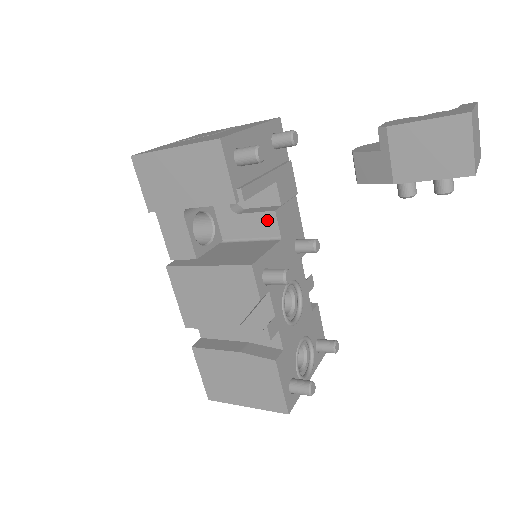
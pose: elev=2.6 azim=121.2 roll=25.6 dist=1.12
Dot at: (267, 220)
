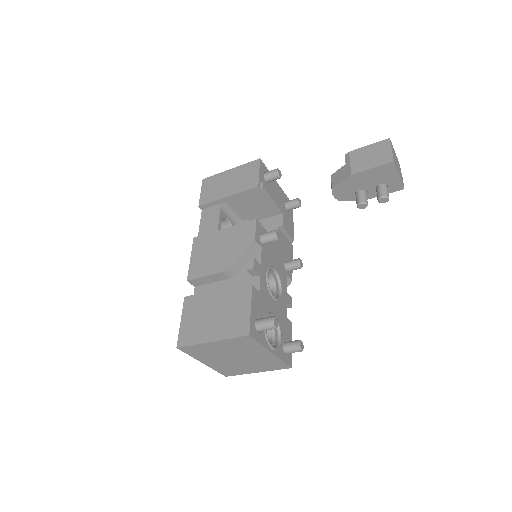
Dot at: occluded
